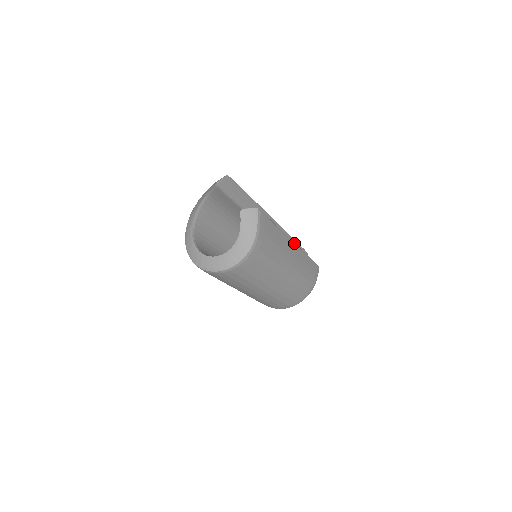
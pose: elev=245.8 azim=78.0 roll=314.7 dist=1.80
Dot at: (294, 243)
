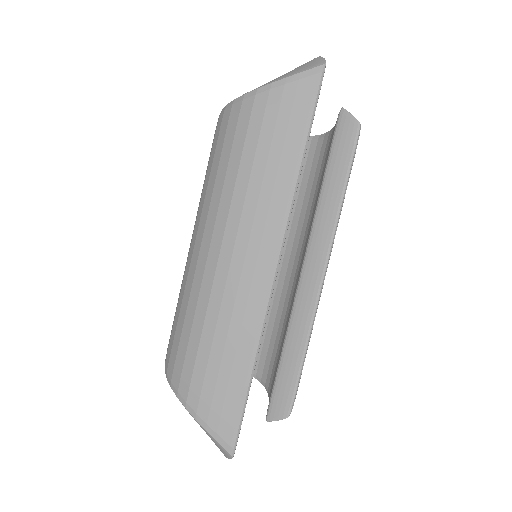
Dot at: (325, 274)
